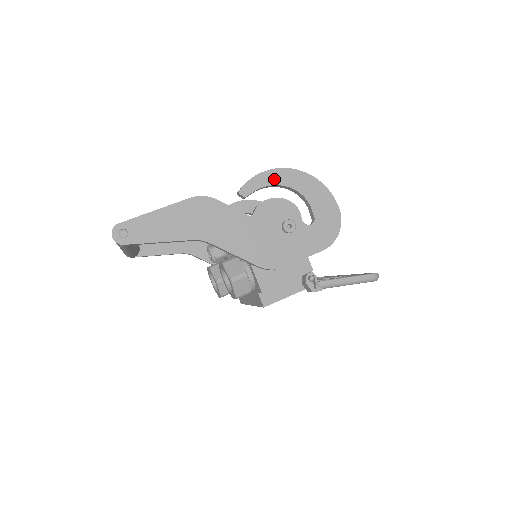
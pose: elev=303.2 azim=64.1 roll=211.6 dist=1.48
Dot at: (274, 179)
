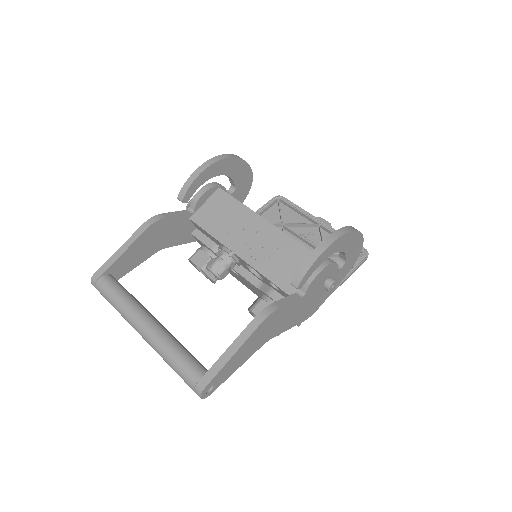
Dot at: (325, 257)
